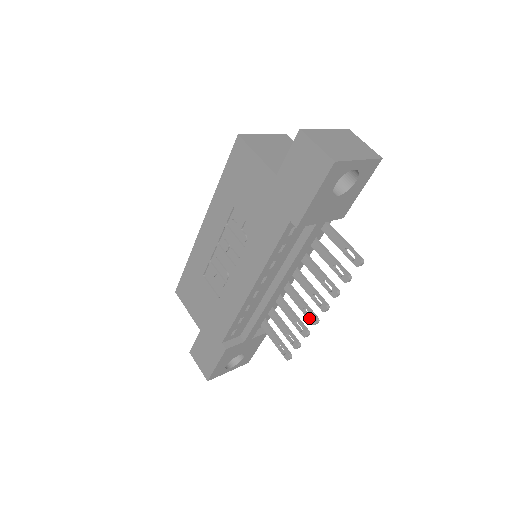
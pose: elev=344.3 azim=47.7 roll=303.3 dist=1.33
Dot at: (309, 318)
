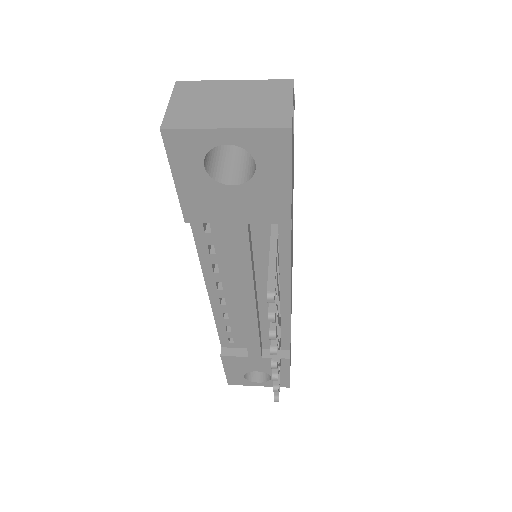
Dot at: occluded
